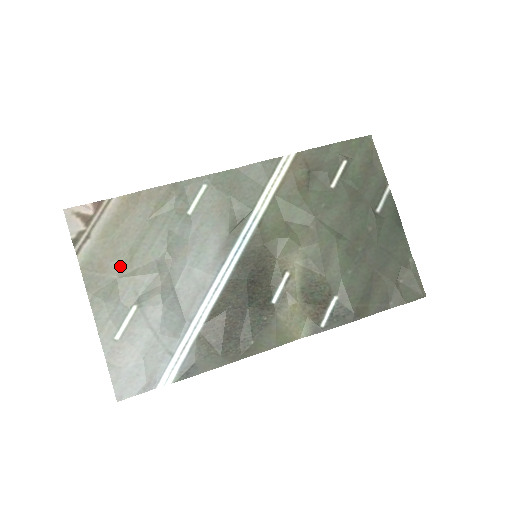
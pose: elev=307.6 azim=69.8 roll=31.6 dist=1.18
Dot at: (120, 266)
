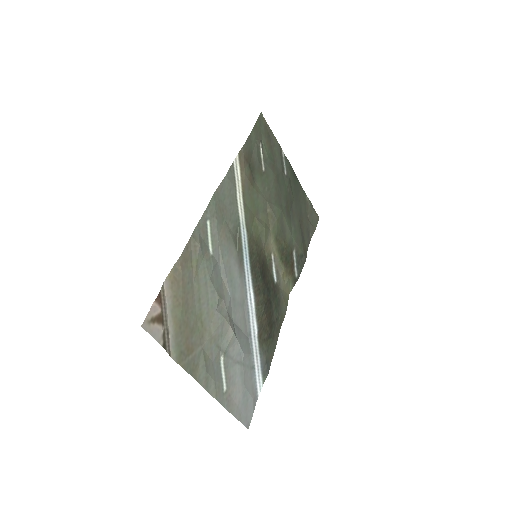
Dot at: (199, 336)
